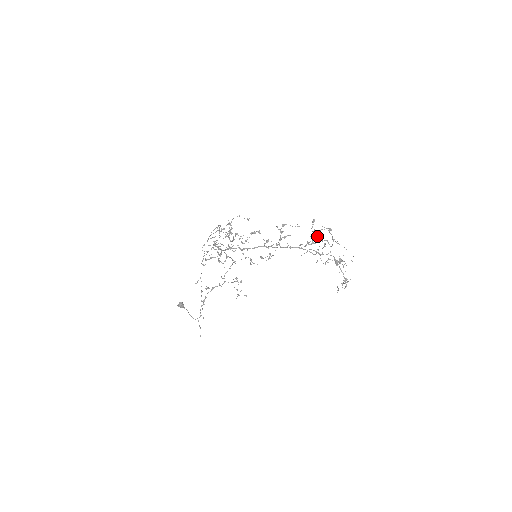
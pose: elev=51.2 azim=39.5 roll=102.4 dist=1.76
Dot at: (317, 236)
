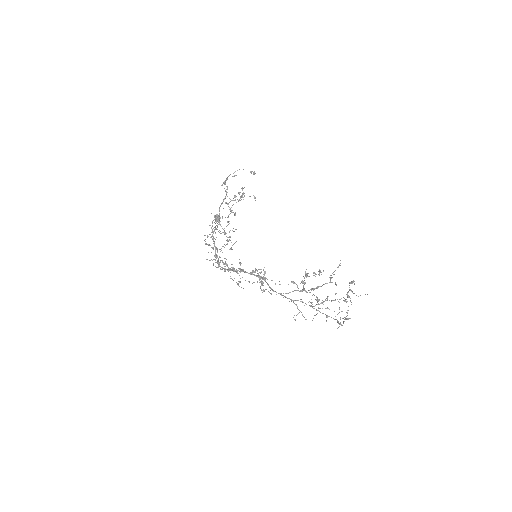
Dot at: occluded
